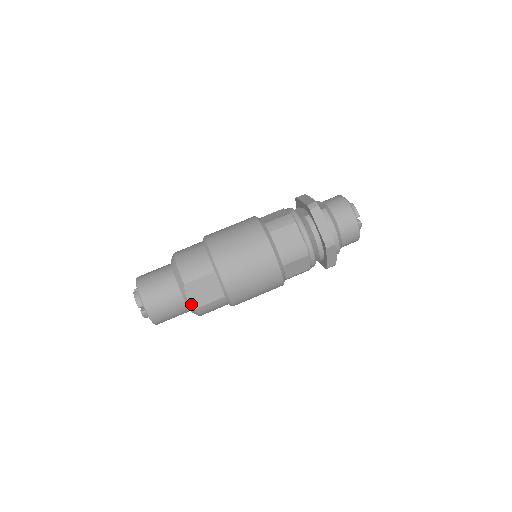
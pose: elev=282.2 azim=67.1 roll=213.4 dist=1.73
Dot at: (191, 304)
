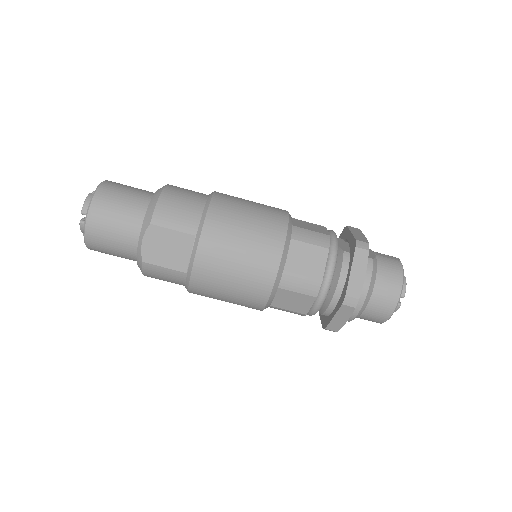
Dot at: (142, 252)
